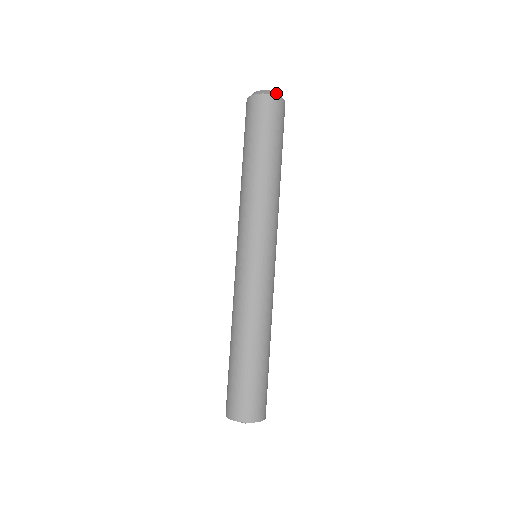
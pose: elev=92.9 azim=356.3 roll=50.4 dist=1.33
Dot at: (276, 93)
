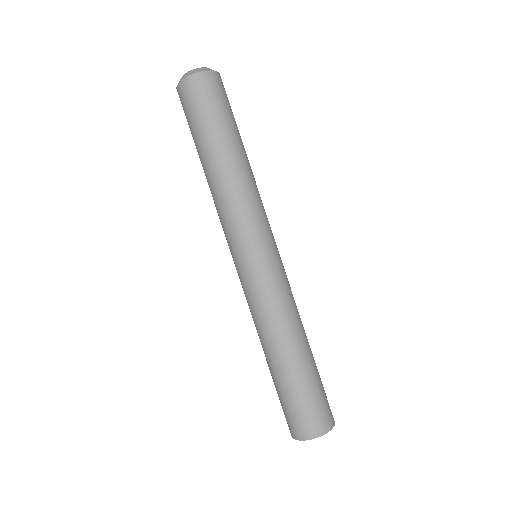
Dot at: (190, 72)
